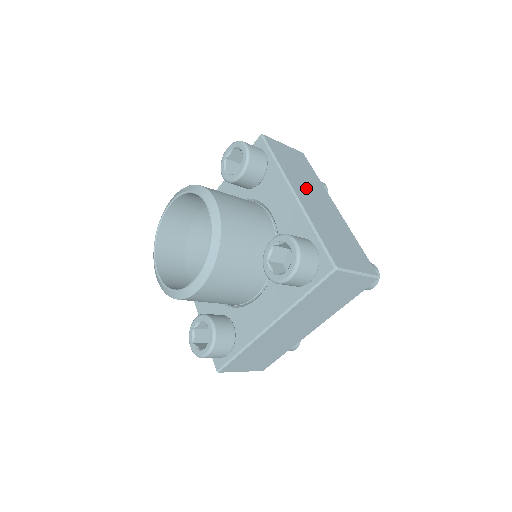
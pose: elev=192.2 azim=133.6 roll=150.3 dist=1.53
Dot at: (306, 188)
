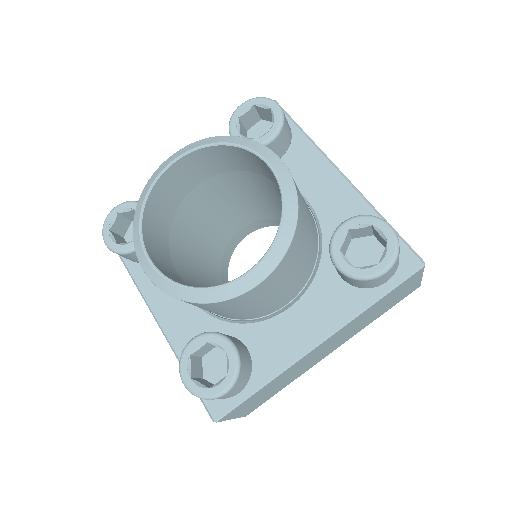
Dot at: occluded
